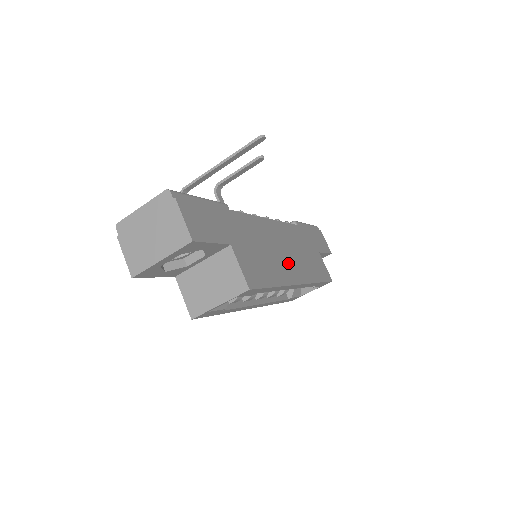
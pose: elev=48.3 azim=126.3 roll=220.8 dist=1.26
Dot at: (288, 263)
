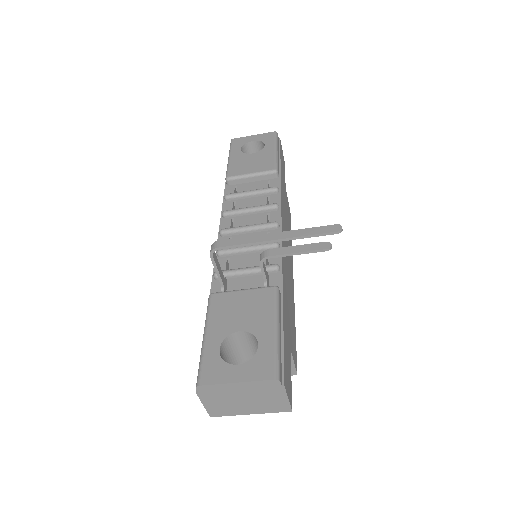
Dot at: (290, 269)
